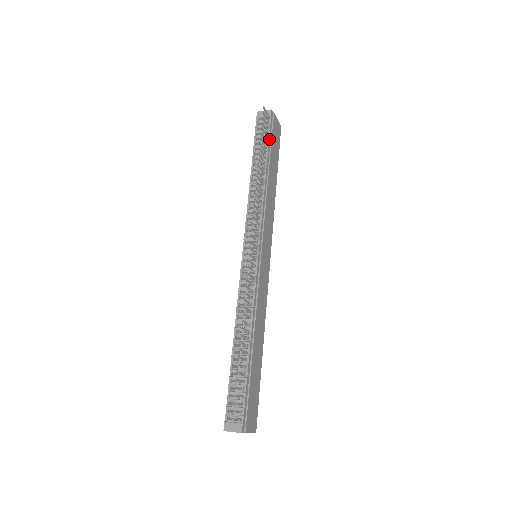
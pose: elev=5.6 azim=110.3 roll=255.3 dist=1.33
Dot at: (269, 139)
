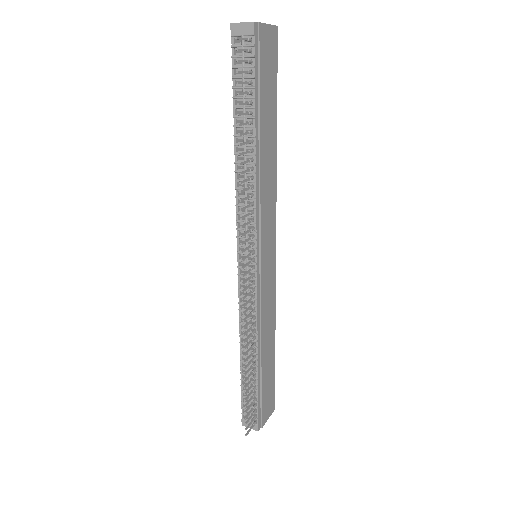
Dot at: (255, 85)
